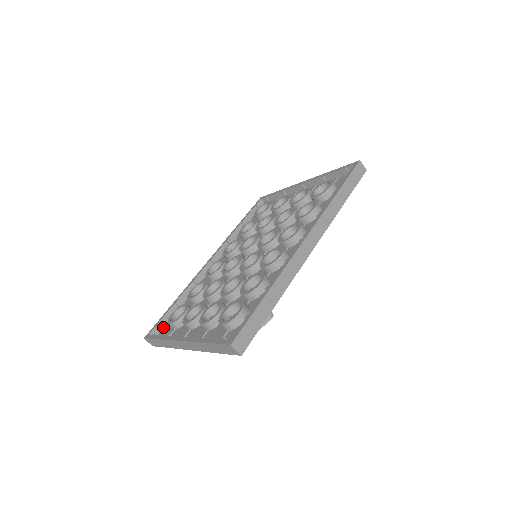
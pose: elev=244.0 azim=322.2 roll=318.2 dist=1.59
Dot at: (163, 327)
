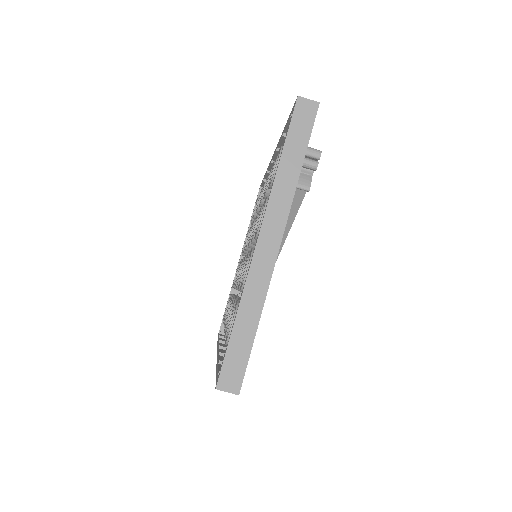
Dot at: occluded
